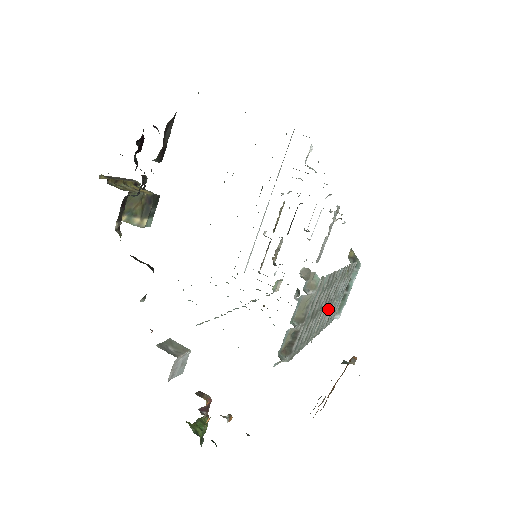
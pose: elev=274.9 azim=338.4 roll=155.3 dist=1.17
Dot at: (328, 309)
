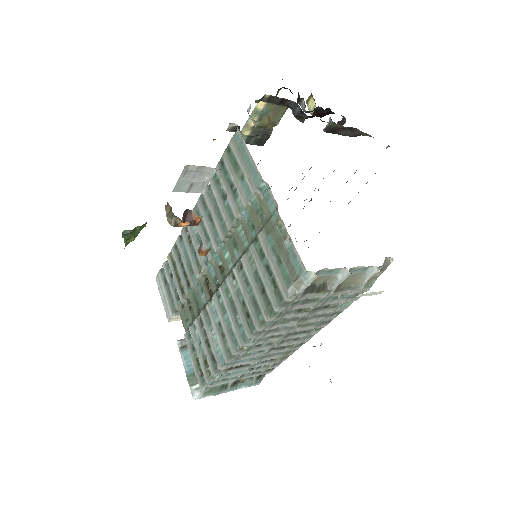
Dot at: (258, 353)
